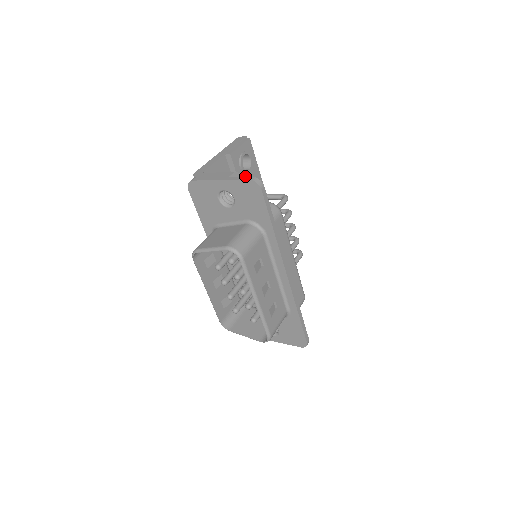
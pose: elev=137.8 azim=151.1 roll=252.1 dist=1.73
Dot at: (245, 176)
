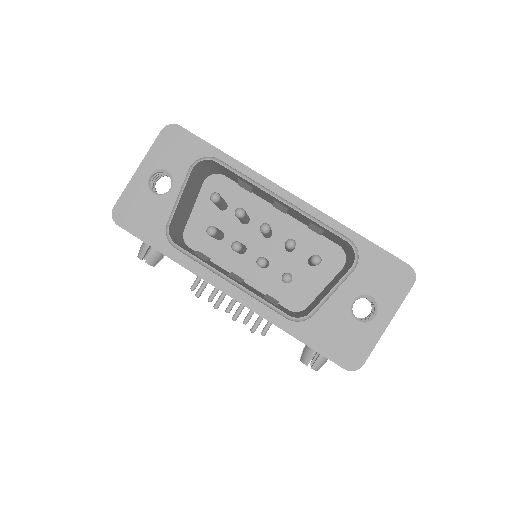
Dot at: occluded
